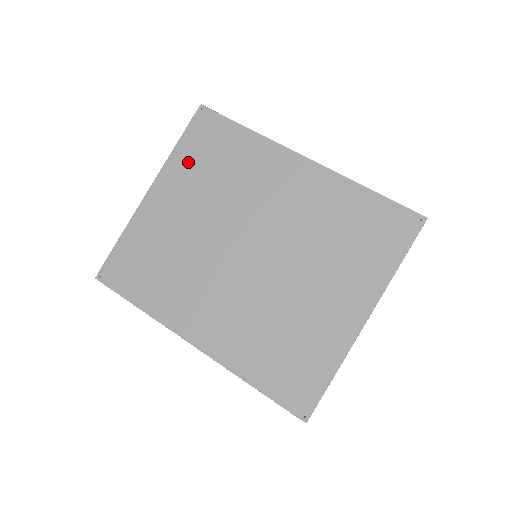
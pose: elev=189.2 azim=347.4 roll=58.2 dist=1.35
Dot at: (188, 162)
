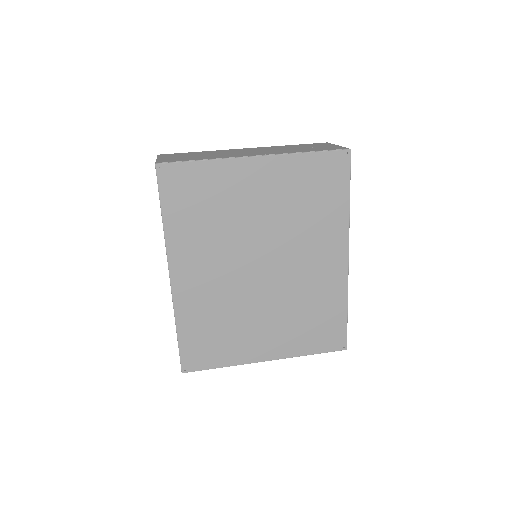
Dot at: (299, 174)
